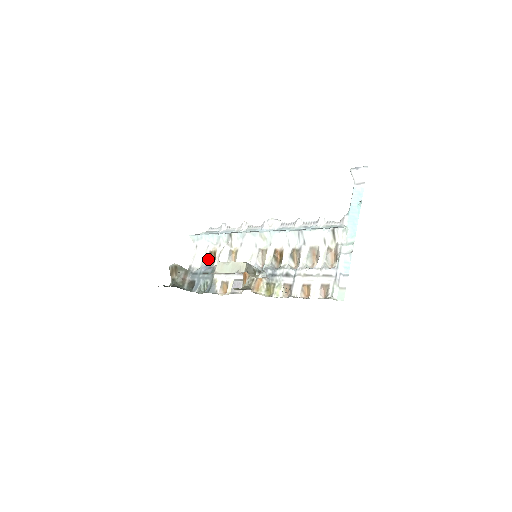
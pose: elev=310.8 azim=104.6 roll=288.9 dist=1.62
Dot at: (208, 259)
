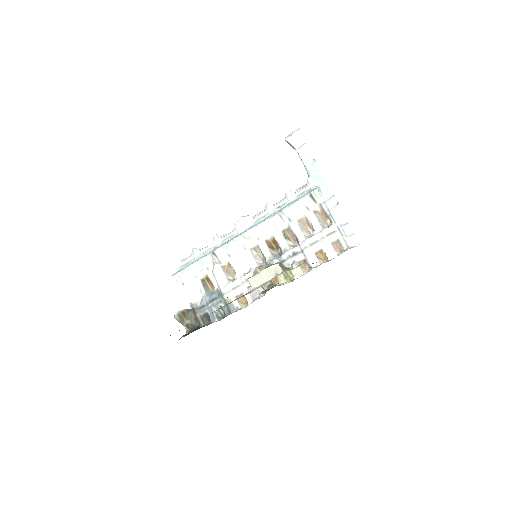
Dot at: (204, 287)
